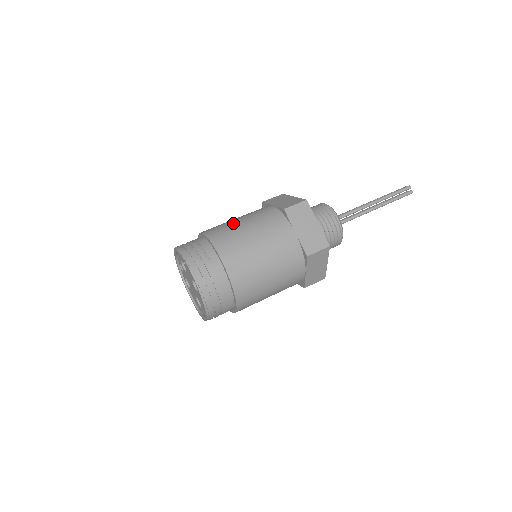
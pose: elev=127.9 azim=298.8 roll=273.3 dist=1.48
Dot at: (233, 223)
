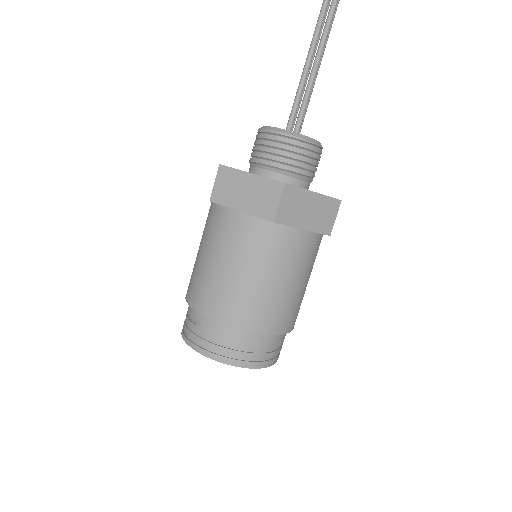
Dot at: occluded
